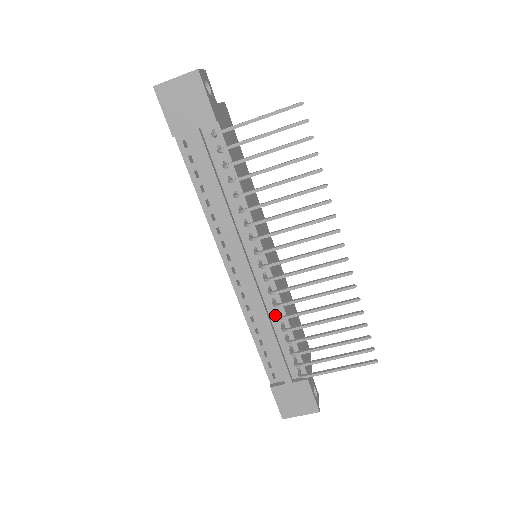
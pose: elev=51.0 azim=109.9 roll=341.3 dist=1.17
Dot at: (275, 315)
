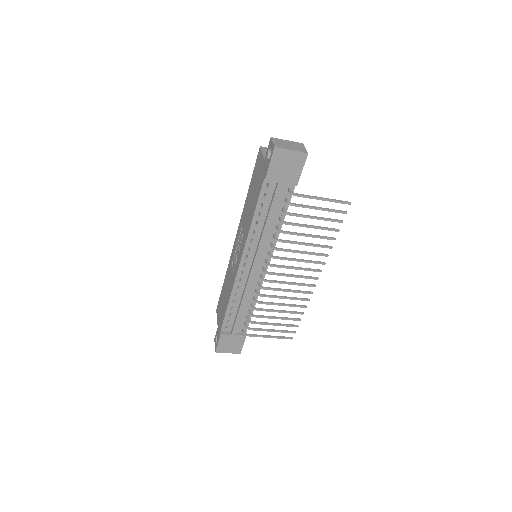
Dot at: (251, 297)
